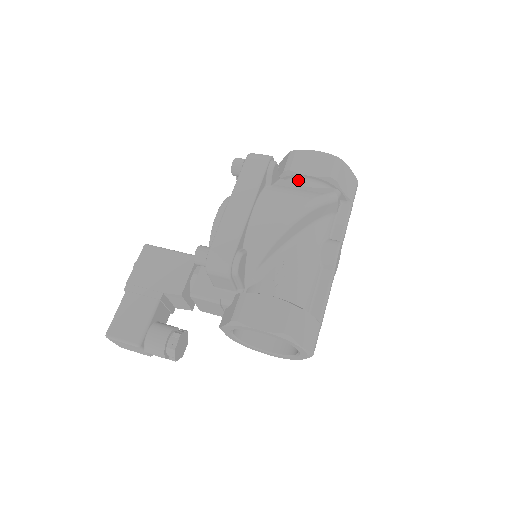
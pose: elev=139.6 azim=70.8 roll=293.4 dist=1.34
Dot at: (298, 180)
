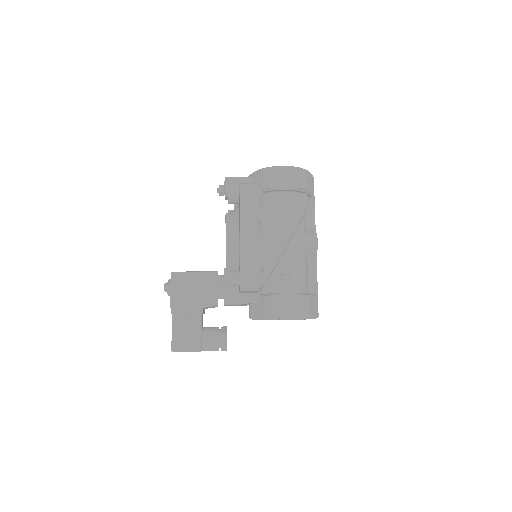
Dot at: (276, 193)
